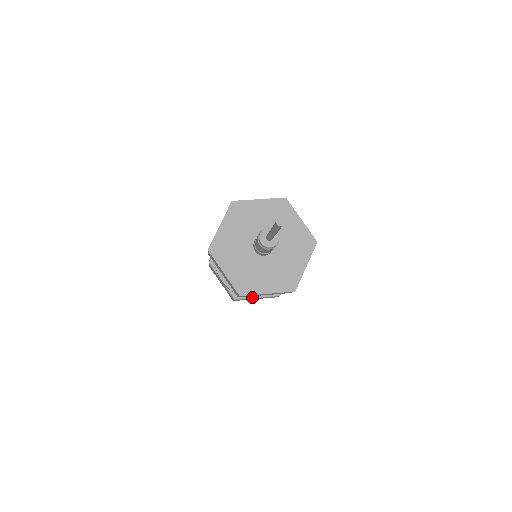
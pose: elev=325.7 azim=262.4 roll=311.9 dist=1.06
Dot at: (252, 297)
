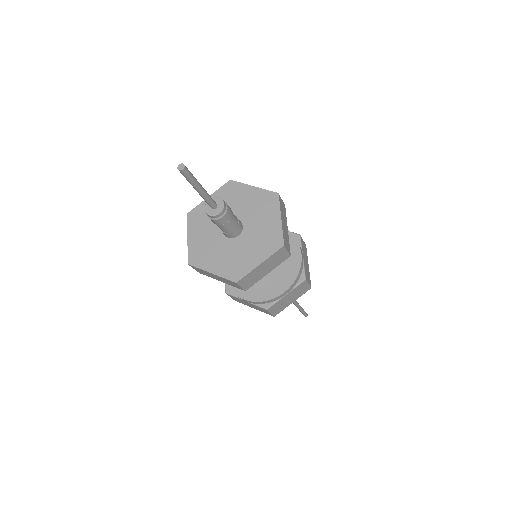
Dot at: (238, 296)
